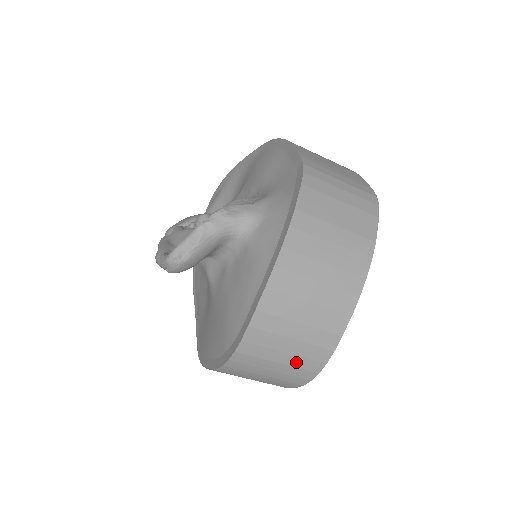
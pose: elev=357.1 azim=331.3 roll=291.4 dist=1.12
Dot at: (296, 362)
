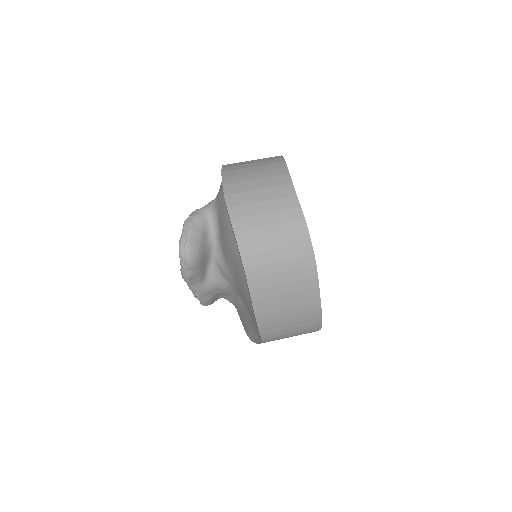
Dot at: (284, 230)
